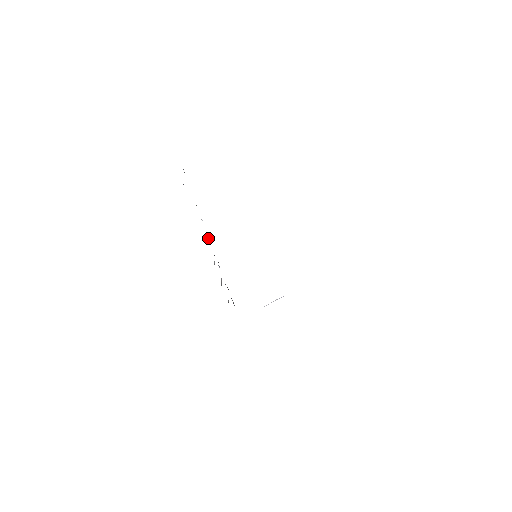
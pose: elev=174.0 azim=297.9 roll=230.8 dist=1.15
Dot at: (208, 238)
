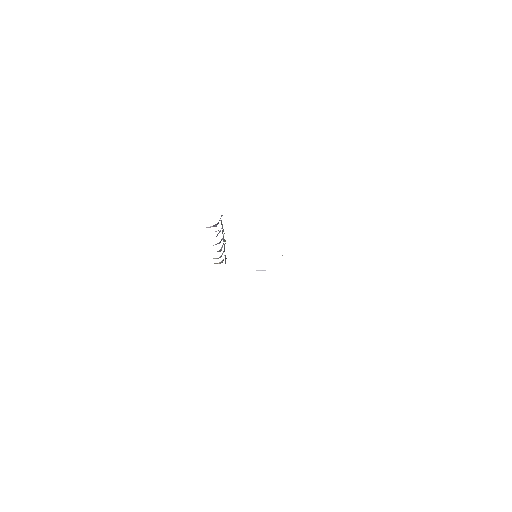
Dot at: (223, 239)
